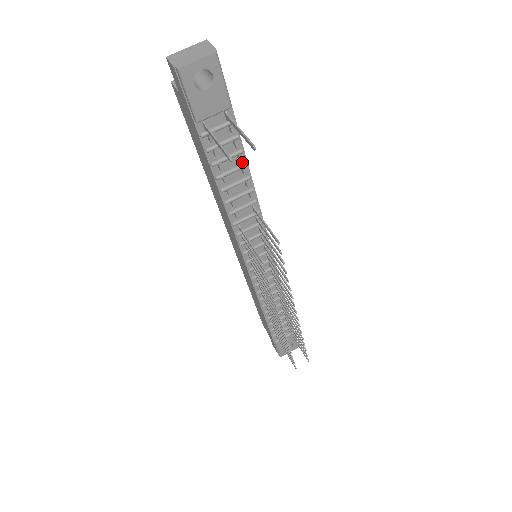
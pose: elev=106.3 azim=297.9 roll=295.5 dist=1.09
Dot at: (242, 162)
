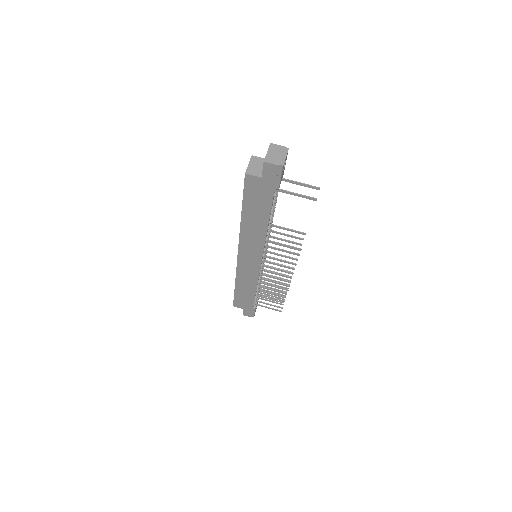
Dot at: occluded
